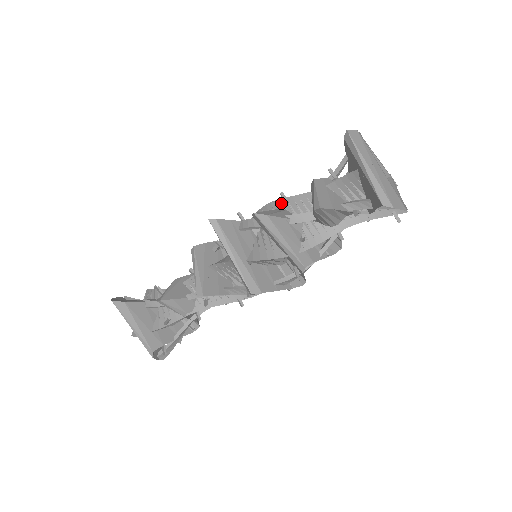
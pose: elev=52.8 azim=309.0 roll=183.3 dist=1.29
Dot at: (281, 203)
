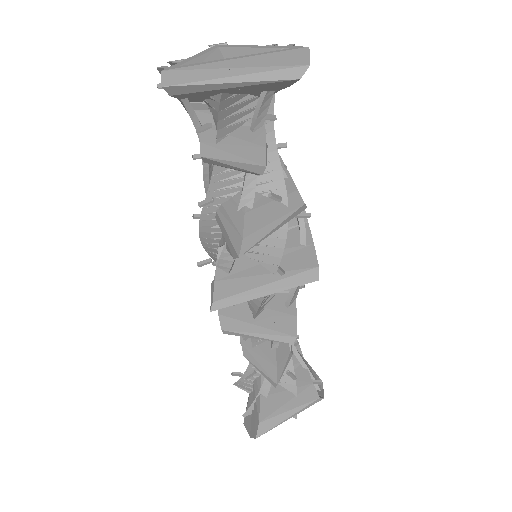
Dot at: (209, 208)
